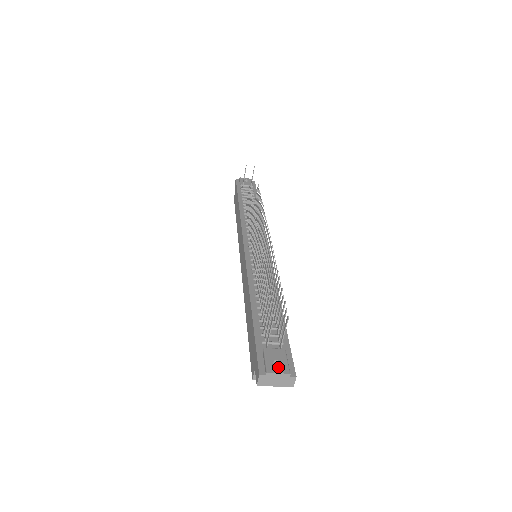
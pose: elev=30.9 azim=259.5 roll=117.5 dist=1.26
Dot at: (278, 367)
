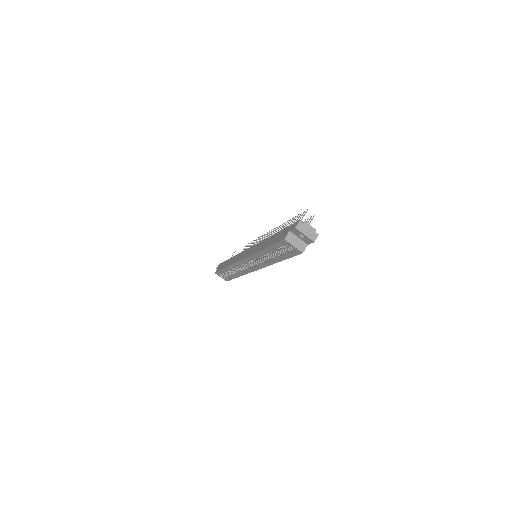
Dot at: occluded
